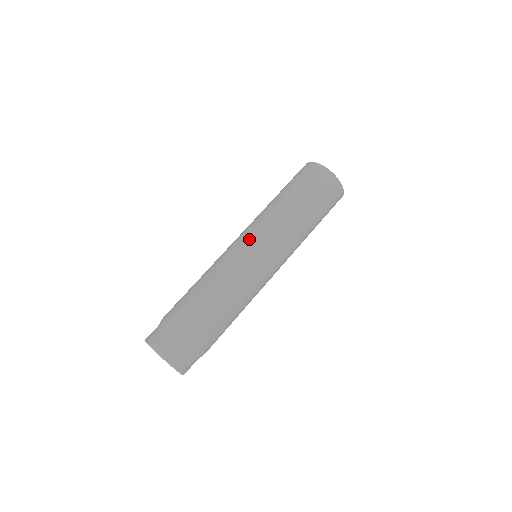
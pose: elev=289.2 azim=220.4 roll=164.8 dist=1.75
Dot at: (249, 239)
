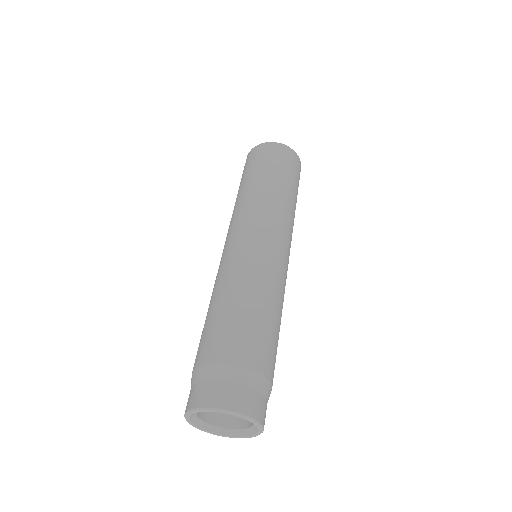
Dot at: (269, 234)
